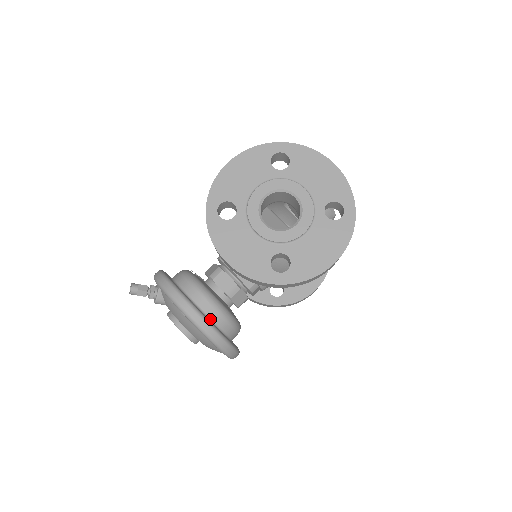
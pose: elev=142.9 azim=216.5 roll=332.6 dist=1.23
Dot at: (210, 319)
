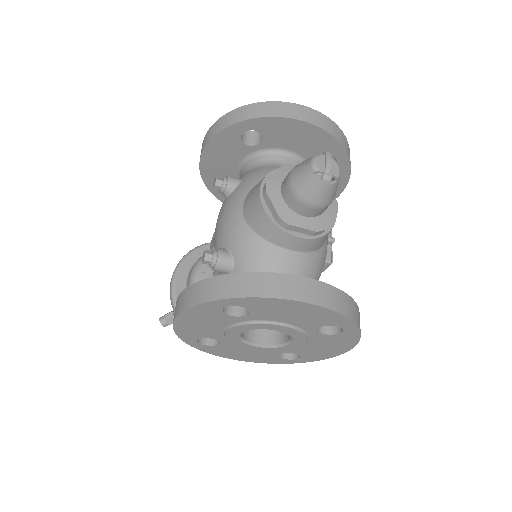
Dot at: occluded
